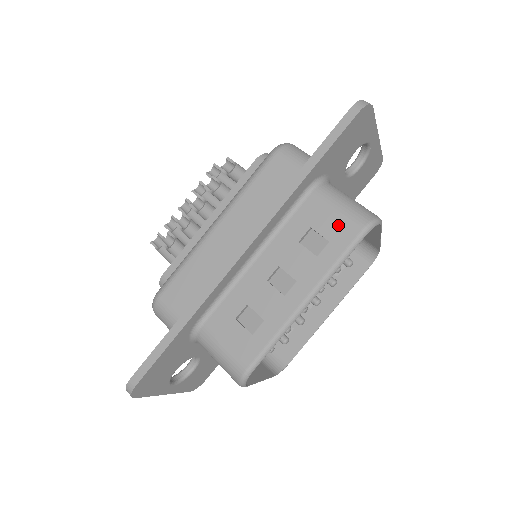
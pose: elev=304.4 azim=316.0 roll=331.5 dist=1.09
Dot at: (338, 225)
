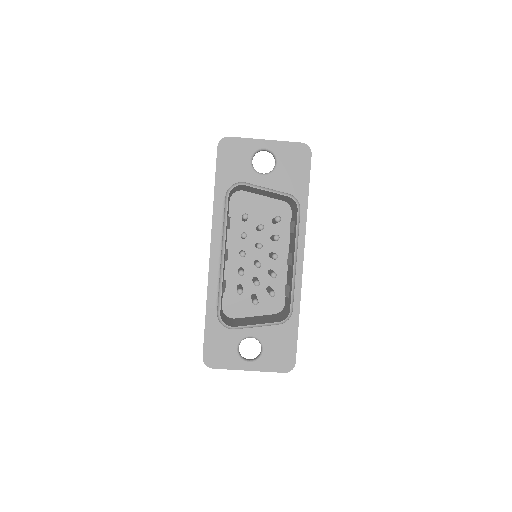
Dot at: occluded
